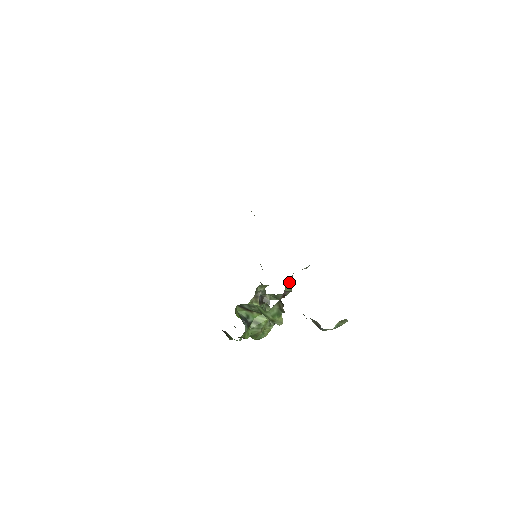
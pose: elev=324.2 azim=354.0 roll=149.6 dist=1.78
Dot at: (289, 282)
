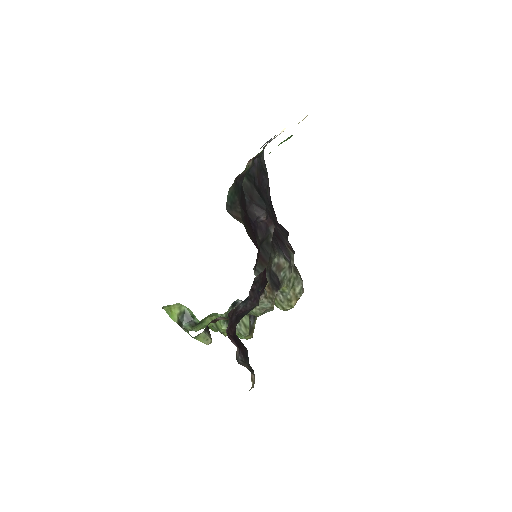
Dot at: occluded
